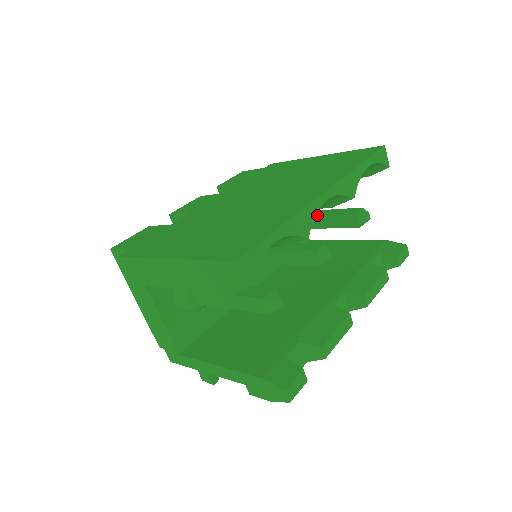
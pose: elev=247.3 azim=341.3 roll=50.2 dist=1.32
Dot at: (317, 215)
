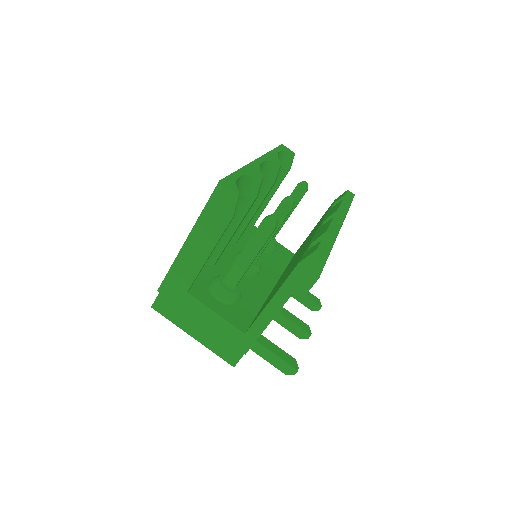
Dot at: occluded
